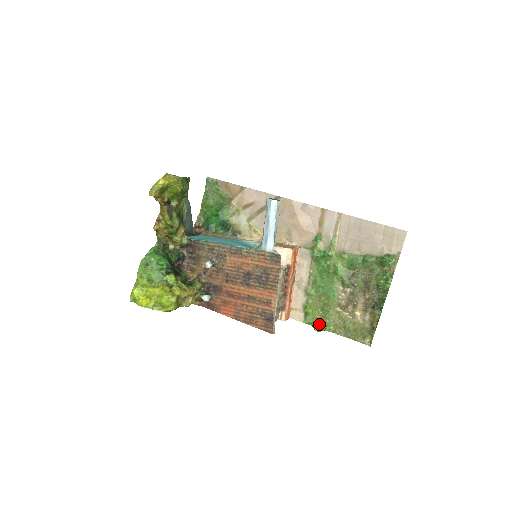
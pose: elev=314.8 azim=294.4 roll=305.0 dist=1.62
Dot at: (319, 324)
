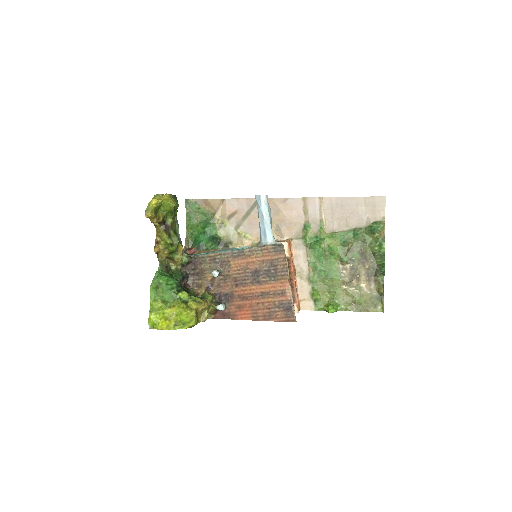
Dot at: (331, 306)
